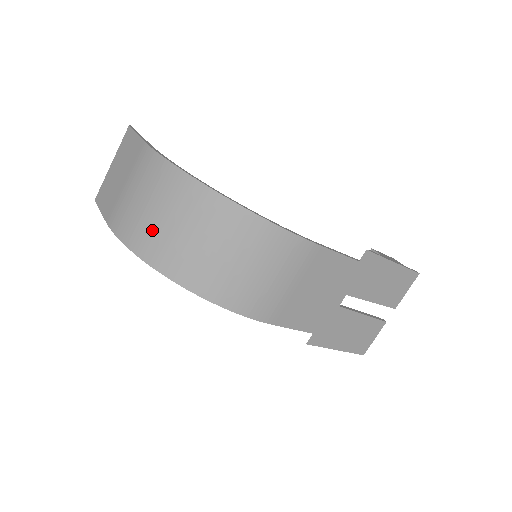
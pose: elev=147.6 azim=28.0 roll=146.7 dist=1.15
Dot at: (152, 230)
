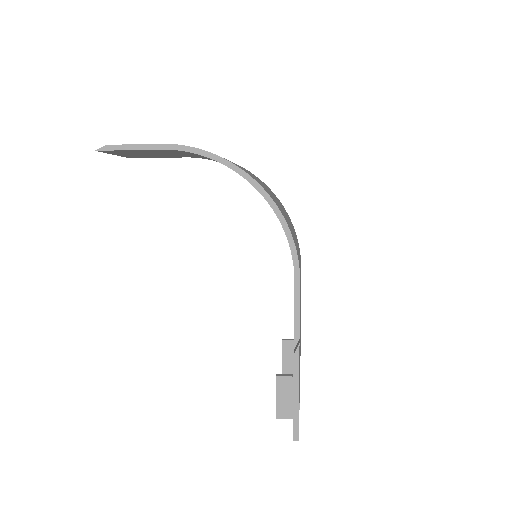
Dot at: (232, 162)
